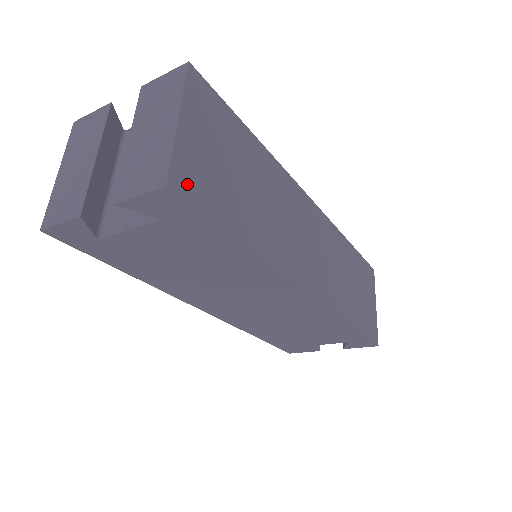
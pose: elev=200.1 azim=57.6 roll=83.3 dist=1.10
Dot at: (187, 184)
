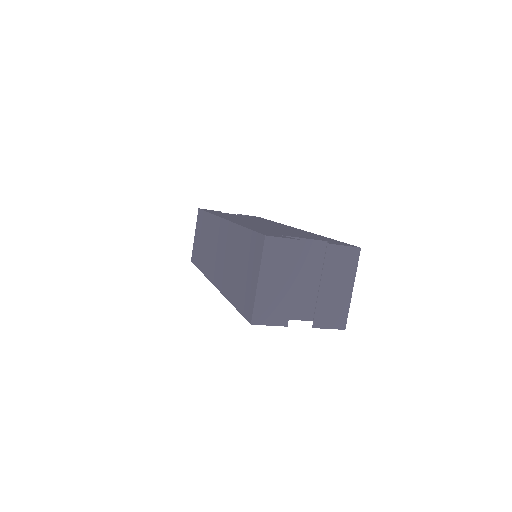
Dot at: occluded
